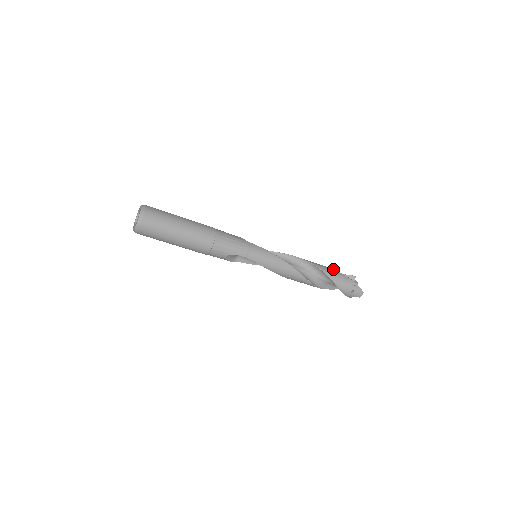
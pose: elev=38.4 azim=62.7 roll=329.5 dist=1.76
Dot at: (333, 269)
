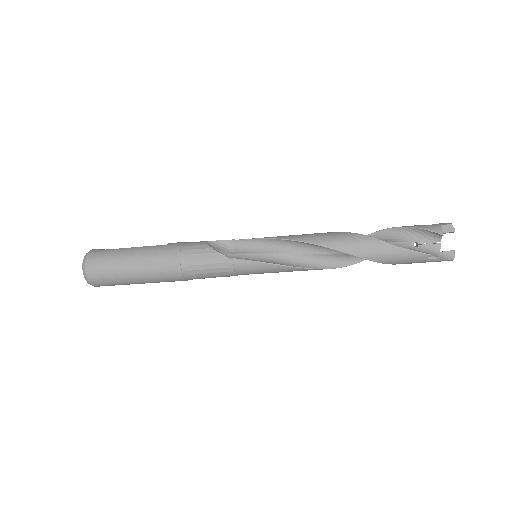
Dot at: (389, 245)
